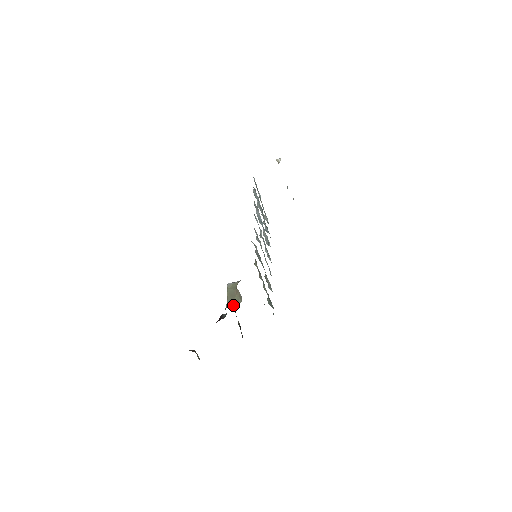
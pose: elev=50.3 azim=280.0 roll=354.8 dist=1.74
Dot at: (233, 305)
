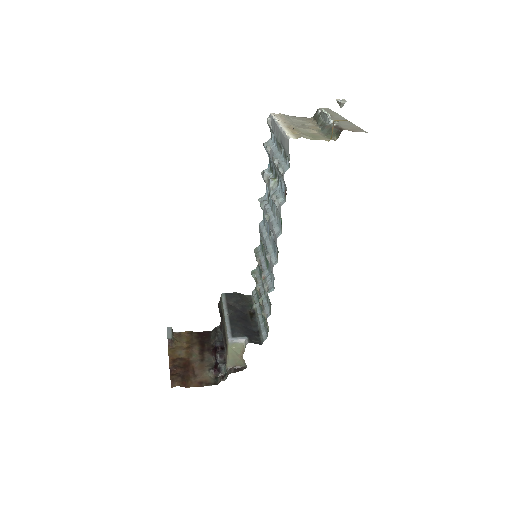
Dot at: (235, 368)
